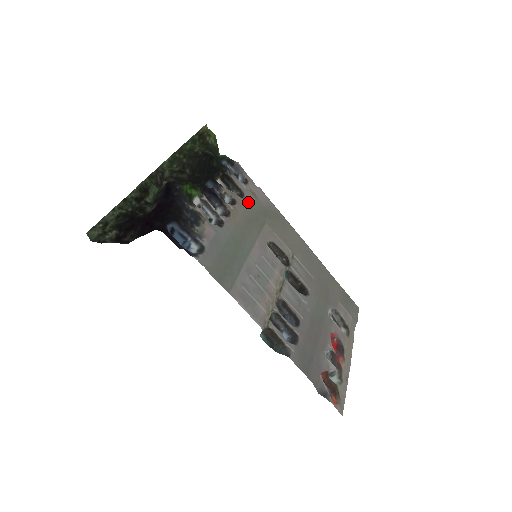
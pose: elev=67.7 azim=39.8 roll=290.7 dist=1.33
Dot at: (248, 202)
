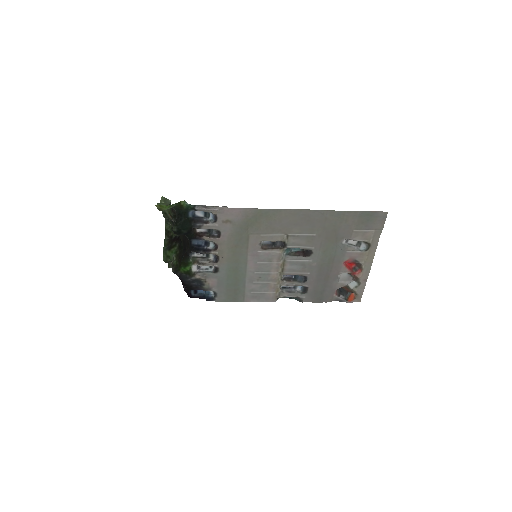
Dot at: (226, 234)
